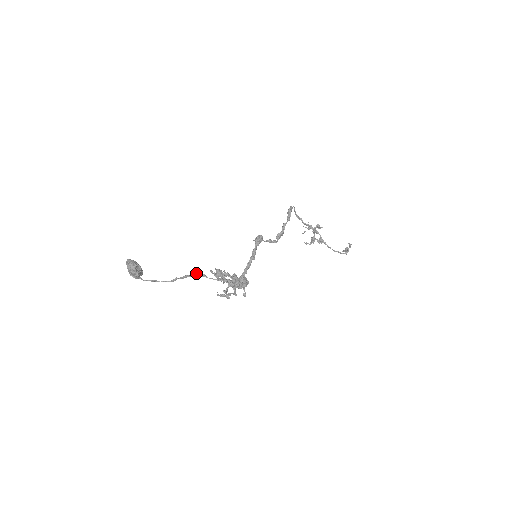
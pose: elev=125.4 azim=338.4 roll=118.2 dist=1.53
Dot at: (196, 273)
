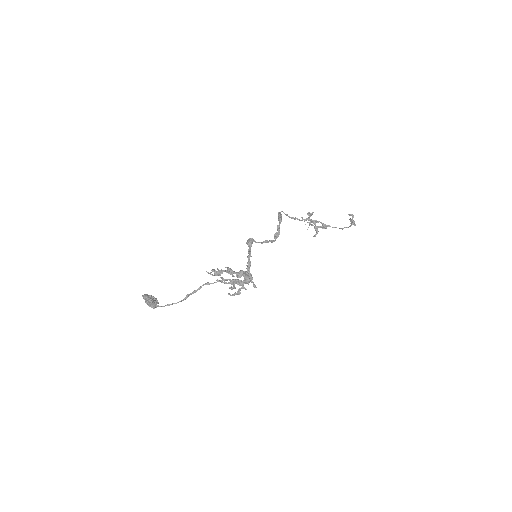
Dot at: (202, 285)
